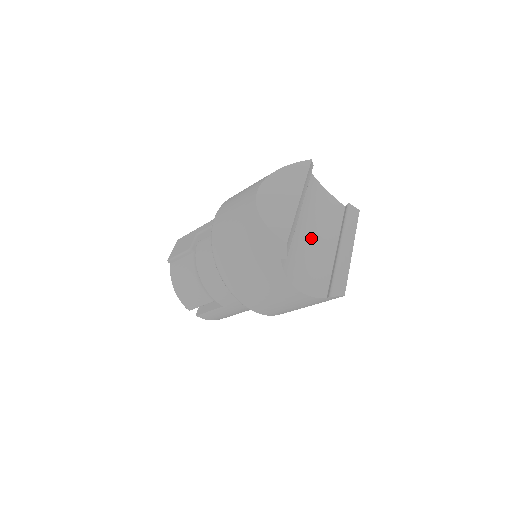
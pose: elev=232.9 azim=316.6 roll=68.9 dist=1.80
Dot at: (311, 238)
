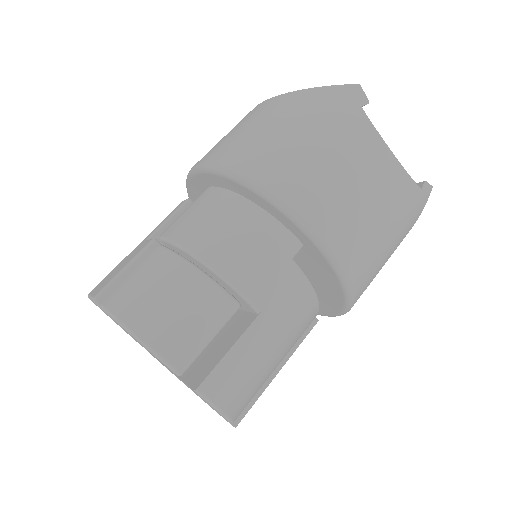
Dot at: occluded
